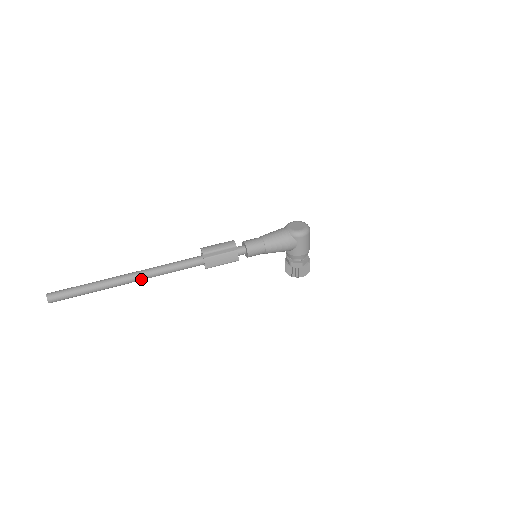
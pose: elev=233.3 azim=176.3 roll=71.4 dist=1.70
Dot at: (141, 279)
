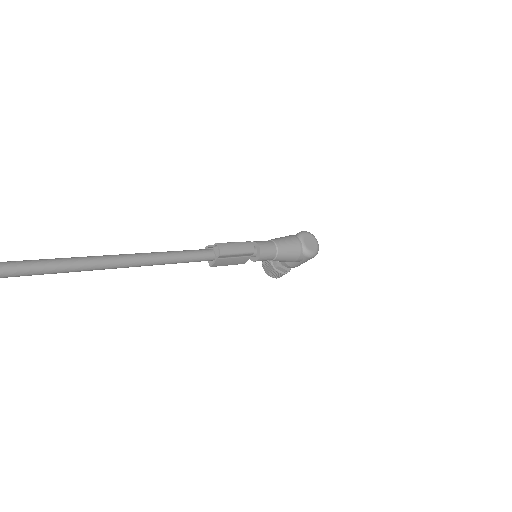
Dot at: (137, 266)
